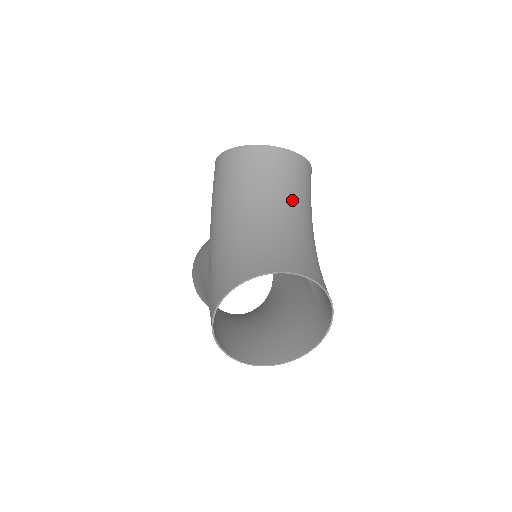
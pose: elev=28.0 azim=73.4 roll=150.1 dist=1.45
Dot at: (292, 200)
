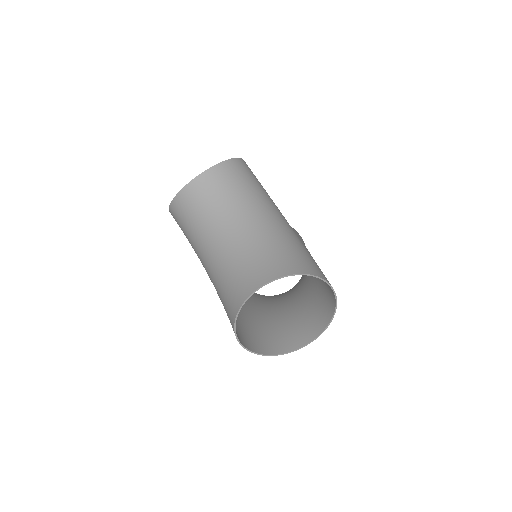
Dot at: (233, 212)
